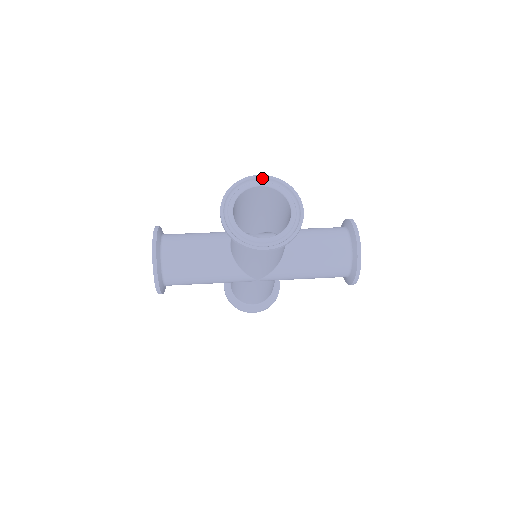
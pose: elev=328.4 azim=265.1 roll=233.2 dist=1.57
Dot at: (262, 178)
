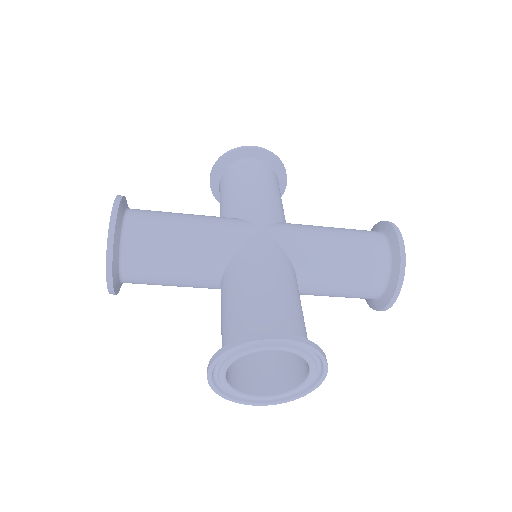
Dot at: occluded
